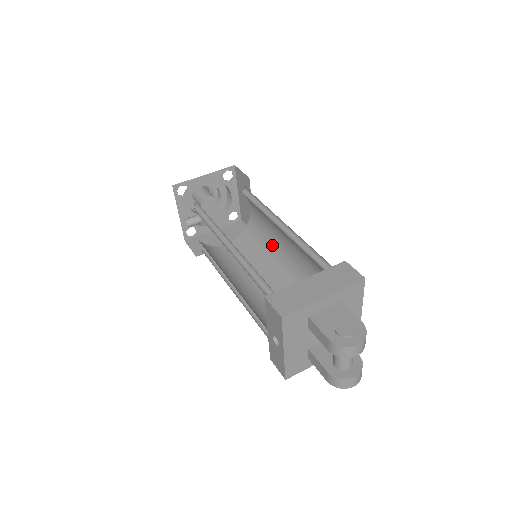
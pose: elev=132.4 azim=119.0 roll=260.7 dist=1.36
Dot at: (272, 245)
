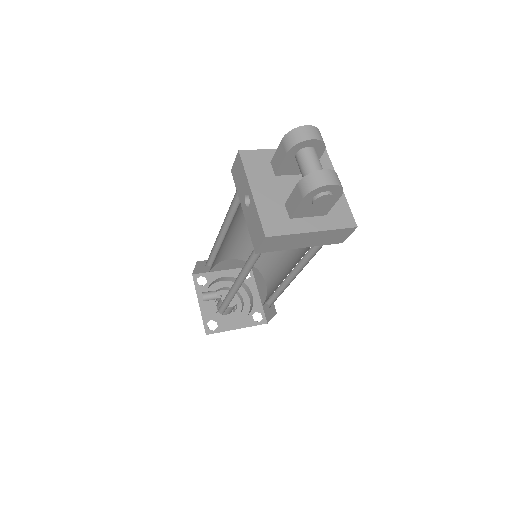
Dot at: (282, 277)
